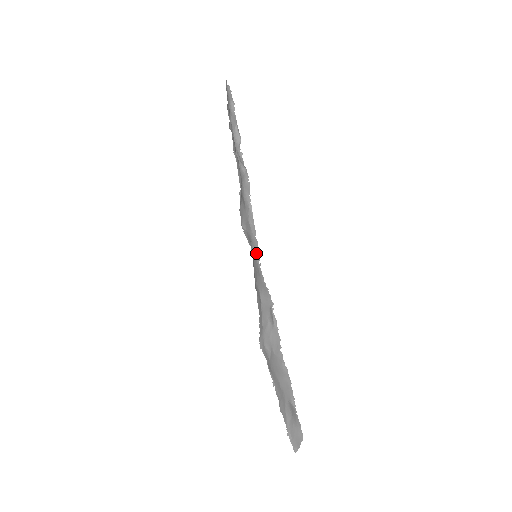
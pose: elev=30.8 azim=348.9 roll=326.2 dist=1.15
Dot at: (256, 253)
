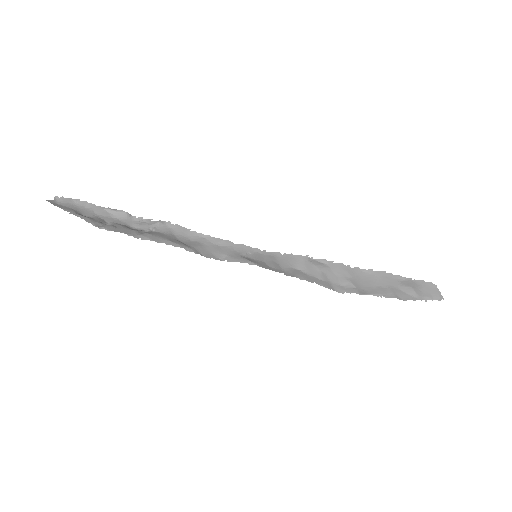
Dot at: (252, 252)
